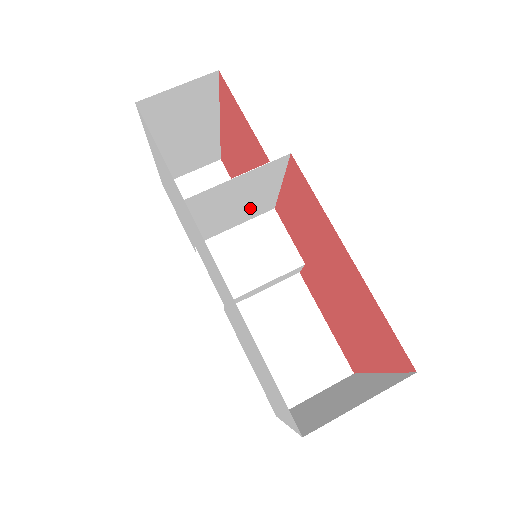
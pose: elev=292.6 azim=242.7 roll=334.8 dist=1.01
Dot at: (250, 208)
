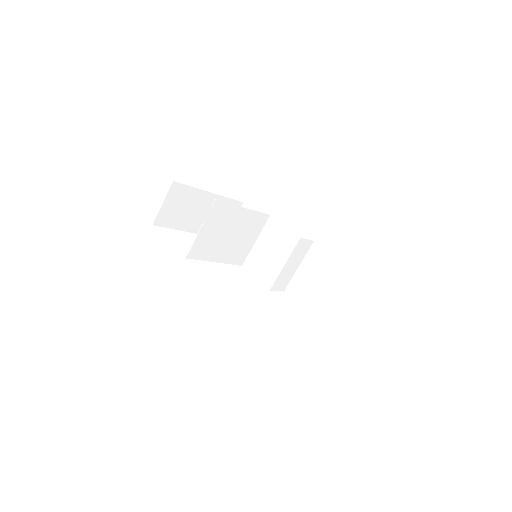
Dot at: (246, 229)
